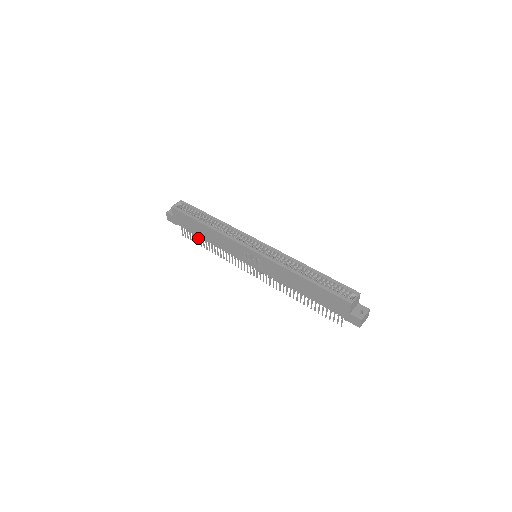
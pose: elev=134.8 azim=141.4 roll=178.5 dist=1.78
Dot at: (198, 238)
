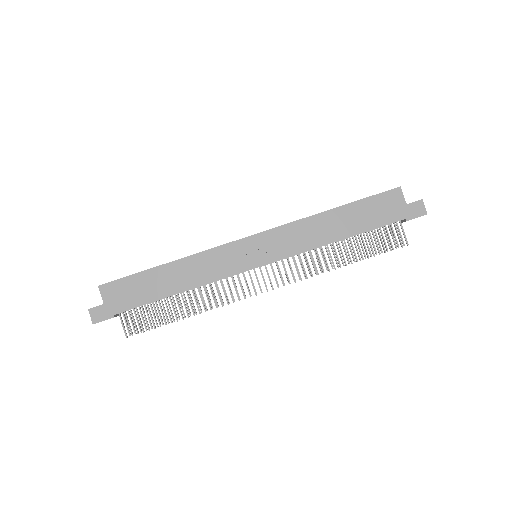
Dot at: (156, 313)
